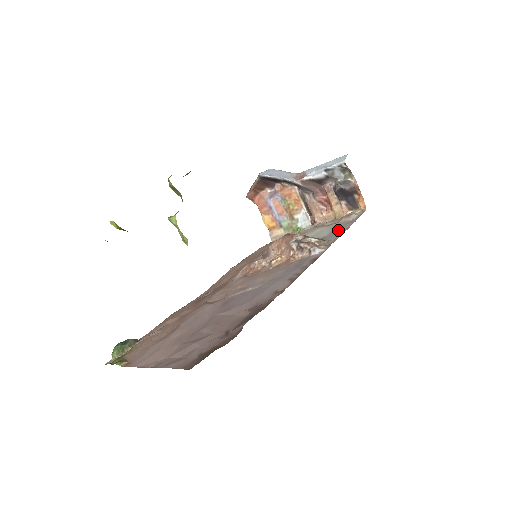
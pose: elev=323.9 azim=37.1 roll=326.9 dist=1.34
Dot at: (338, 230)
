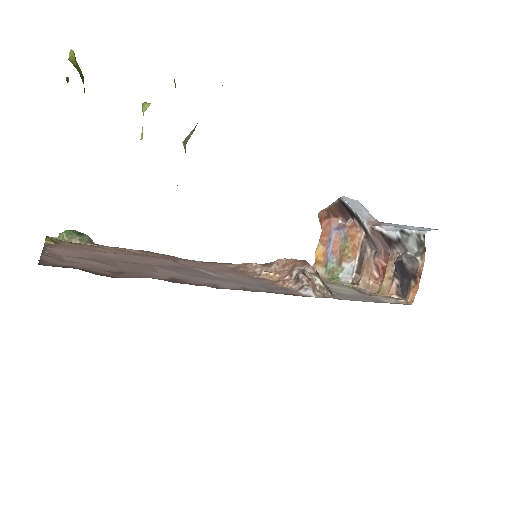
Dot at: (358, 297)
